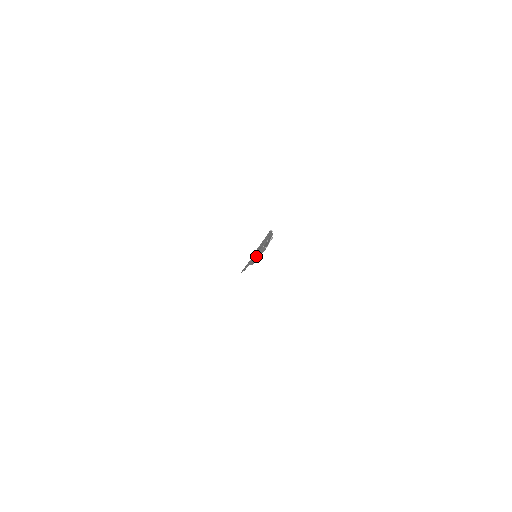
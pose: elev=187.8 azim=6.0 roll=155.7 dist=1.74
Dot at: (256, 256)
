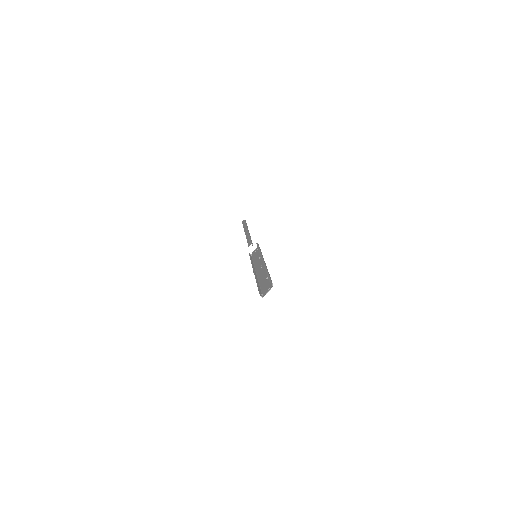
Dot at: occluded
